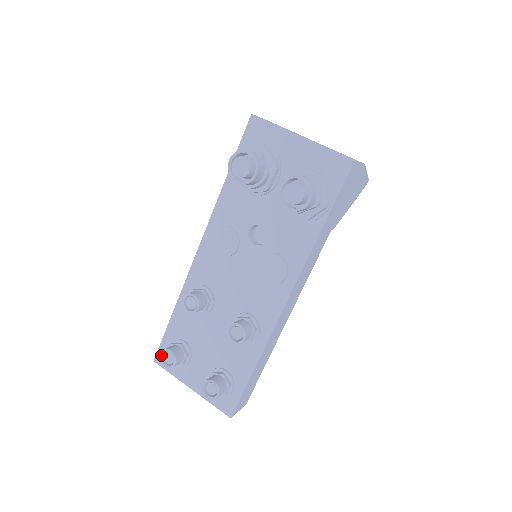
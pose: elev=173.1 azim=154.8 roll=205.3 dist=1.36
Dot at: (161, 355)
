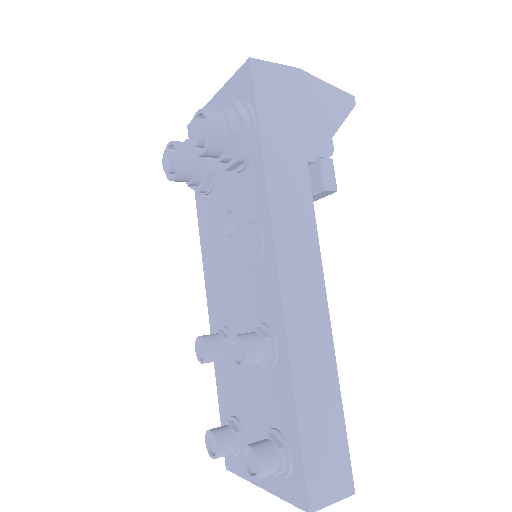
Dot at: (206, 444)
